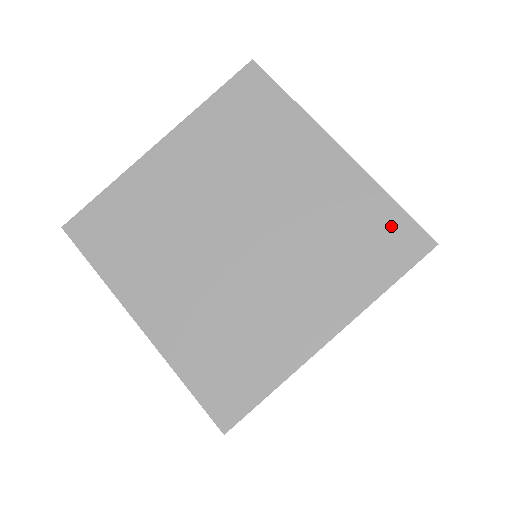
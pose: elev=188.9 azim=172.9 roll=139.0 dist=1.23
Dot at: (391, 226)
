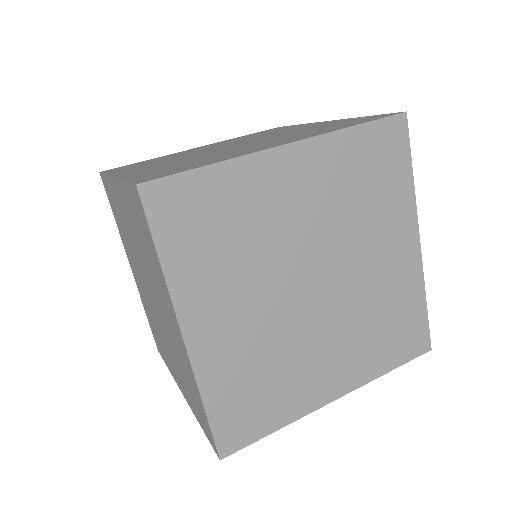
Dot at: (202, 414)
